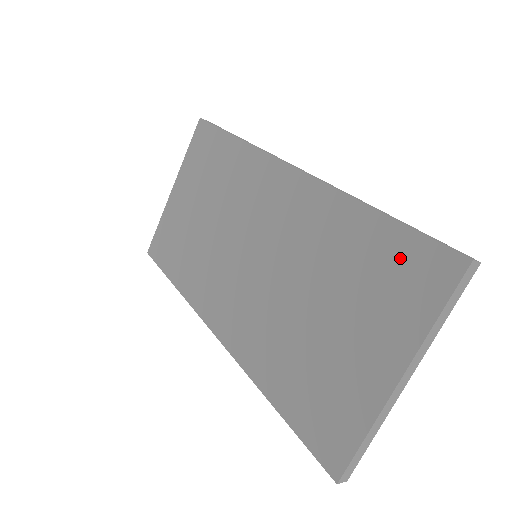
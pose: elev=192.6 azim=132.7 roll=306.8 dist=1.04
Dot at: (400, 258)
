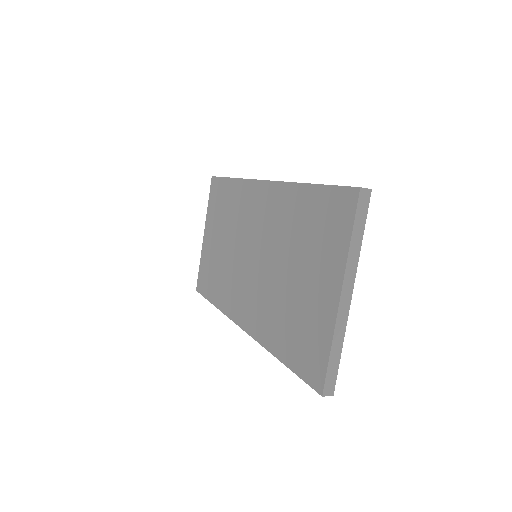
Dot at: (326, 209)
